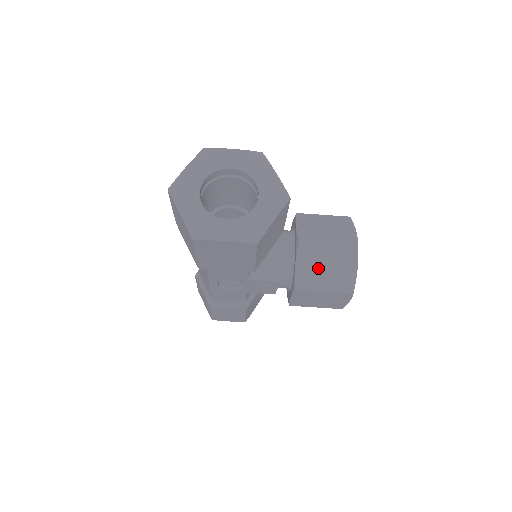
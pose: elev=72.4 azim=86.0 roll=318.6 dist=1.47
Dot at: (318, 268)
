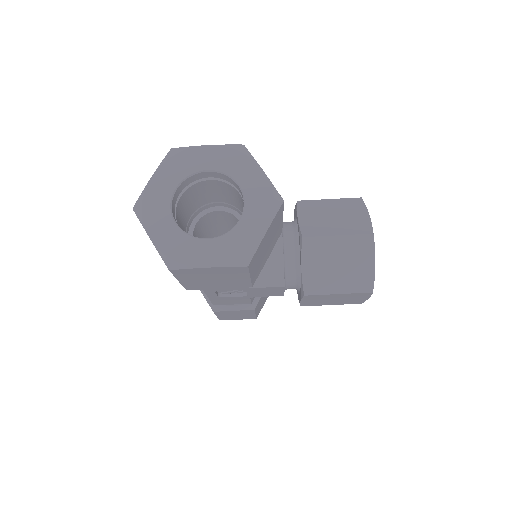
Dot at: (328, 267)
